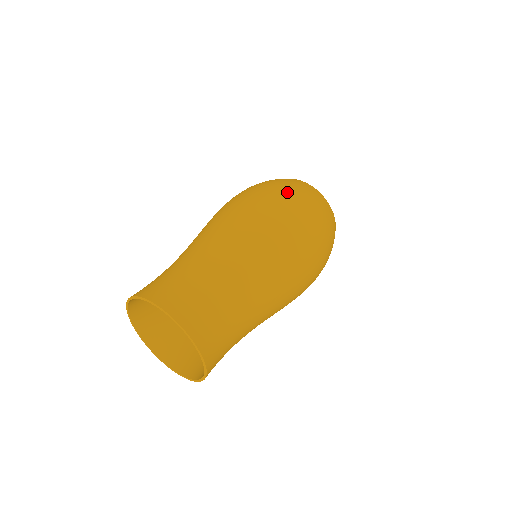
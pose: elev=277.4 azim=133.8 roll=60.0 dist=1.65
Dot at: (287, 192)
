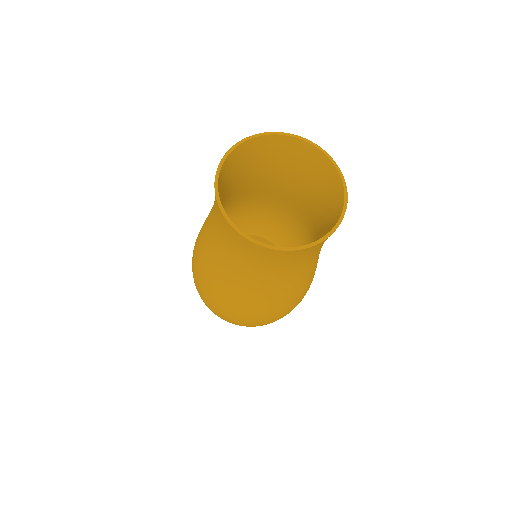
Dot at: occluded
